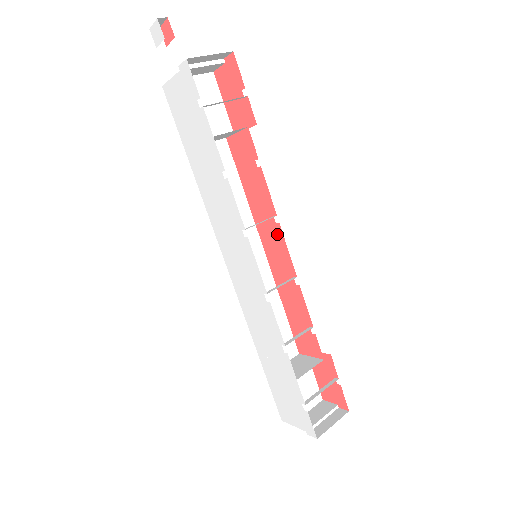
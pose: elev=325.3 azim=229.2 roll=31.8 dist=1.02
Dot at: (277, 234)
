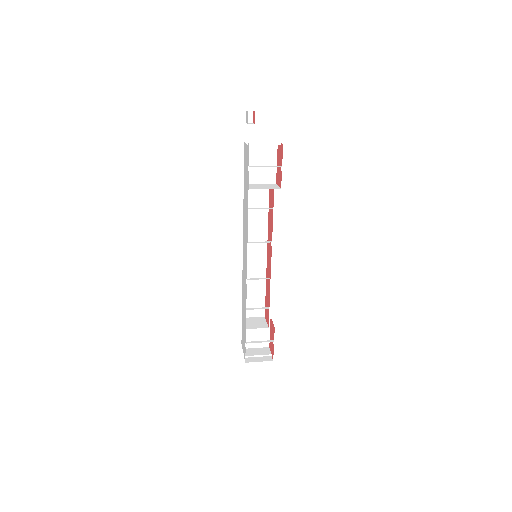
Dot at: (271, 251)
